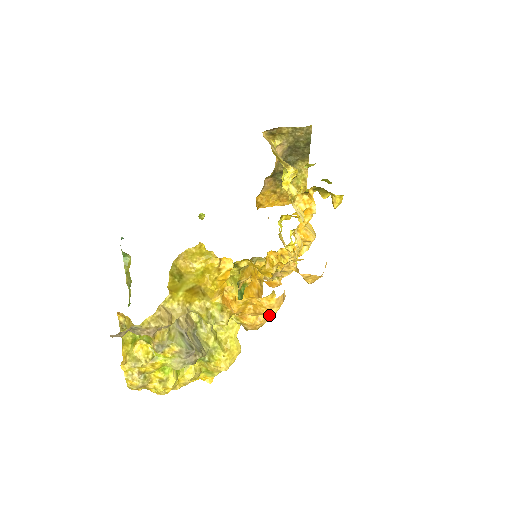
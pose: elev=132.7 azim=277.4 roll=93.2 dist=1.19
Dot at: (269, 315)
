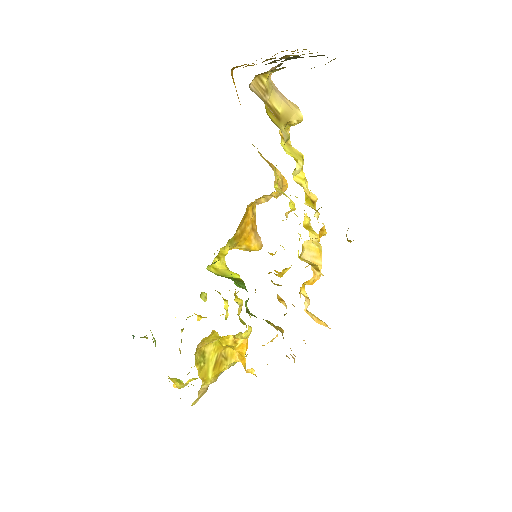
Dot at: occluded
